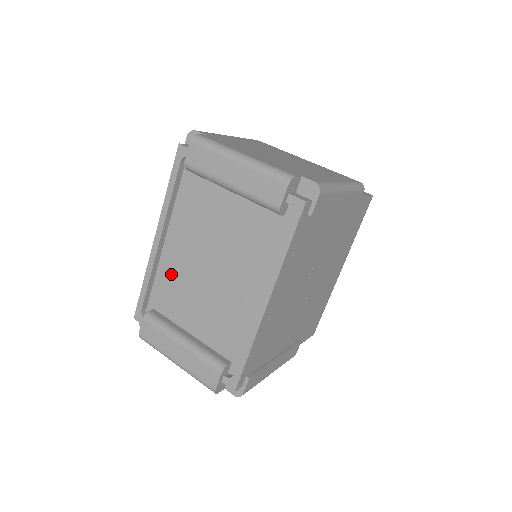
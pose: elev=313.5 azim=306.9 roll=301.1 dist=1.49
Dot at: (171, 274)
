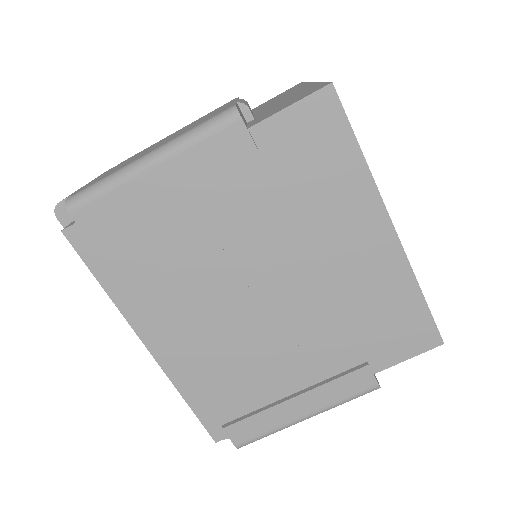
Dot at: occluded
